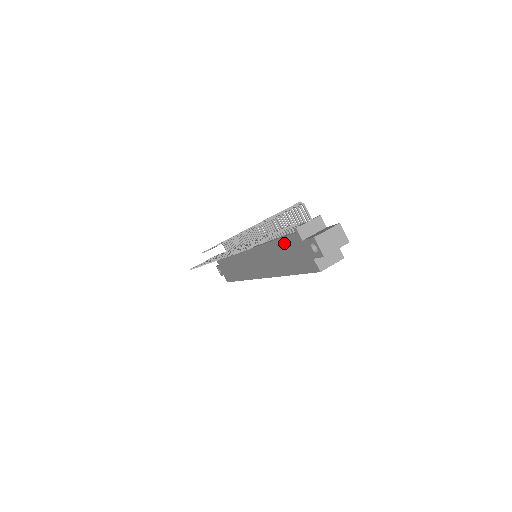
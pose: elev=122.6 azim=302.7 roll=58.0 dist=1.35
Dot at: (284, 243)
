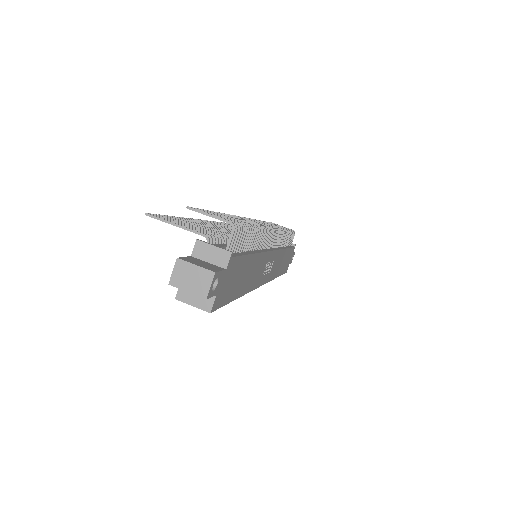
Dot at: occluded
